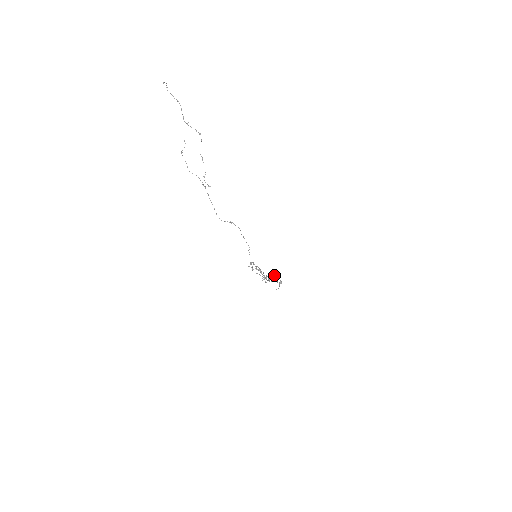
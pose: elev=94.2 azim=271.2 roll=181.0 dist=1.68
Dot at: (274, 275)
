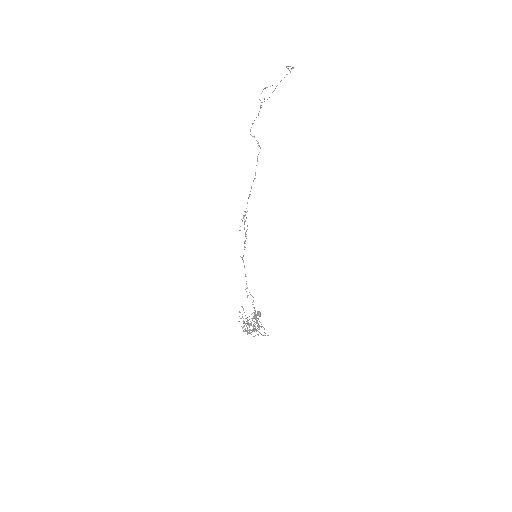
Dot at: (259, 321)
